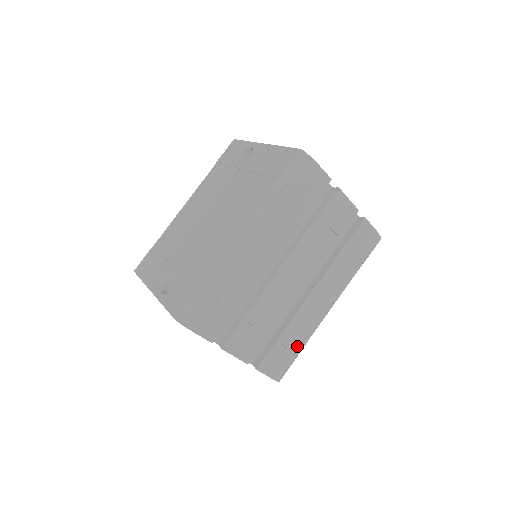
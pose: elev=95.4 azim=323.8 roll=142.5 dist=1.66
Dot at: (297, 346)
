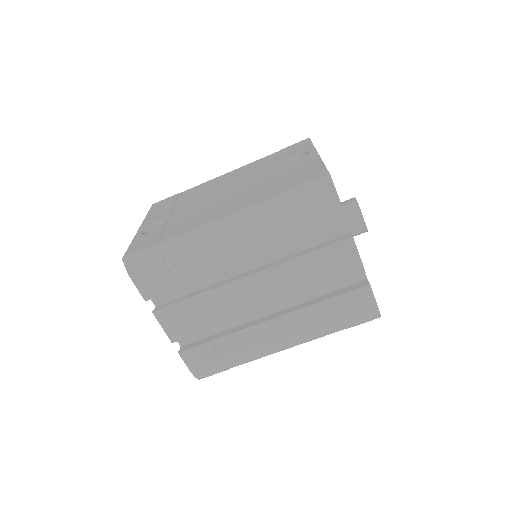
Dot at: (231, 359)
